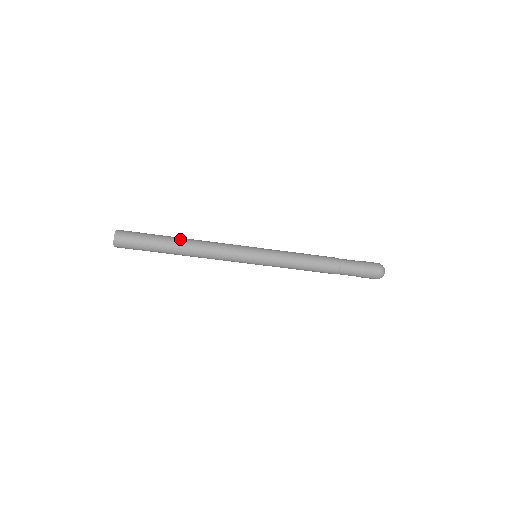
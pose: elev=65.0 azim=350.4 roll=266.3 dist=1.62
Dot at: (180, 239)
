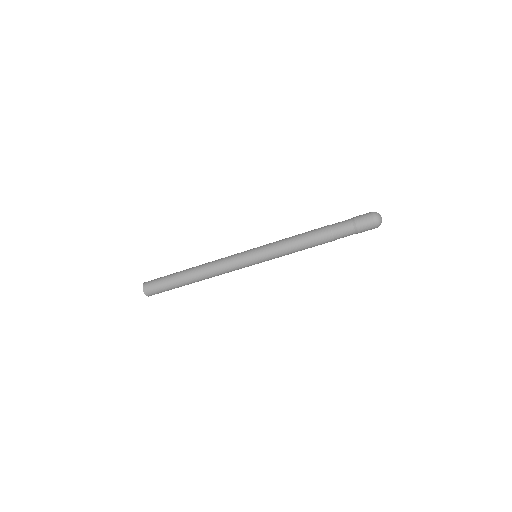
Dot at: (190, 274)
